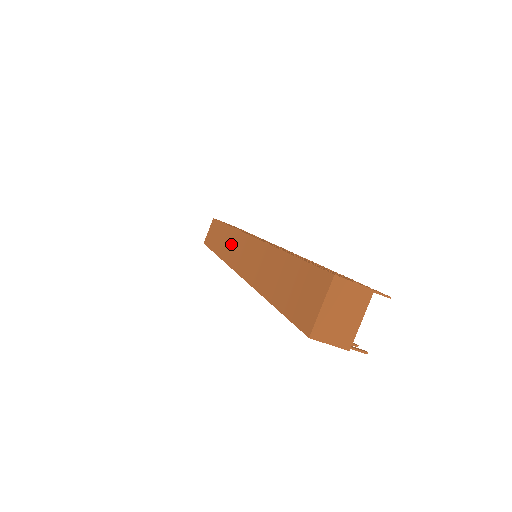
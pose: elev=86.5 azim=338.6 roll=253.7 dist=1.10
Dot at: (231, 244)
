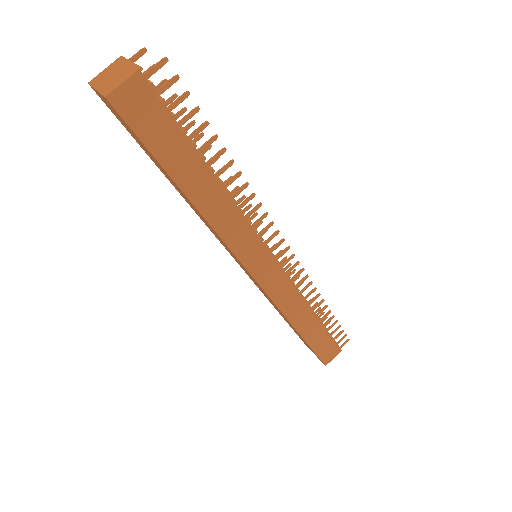
Dot at: occluded
